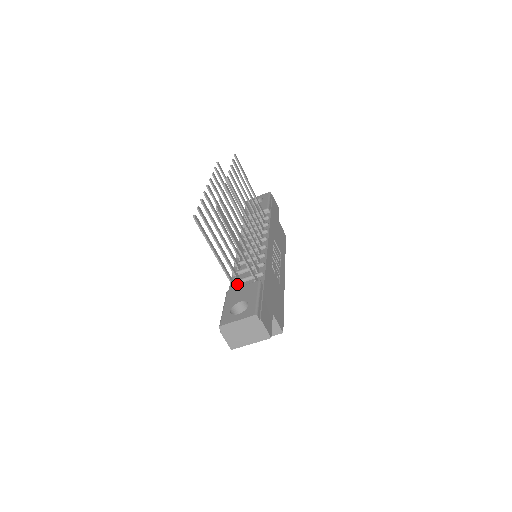
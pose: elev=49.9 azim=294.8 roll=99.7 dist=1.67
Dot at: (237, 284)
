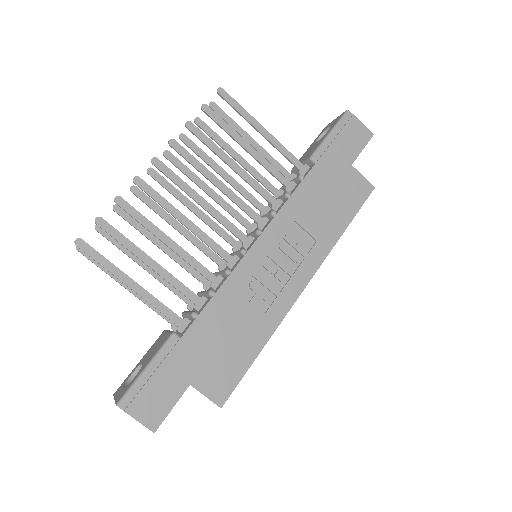
Dot at: occluded
